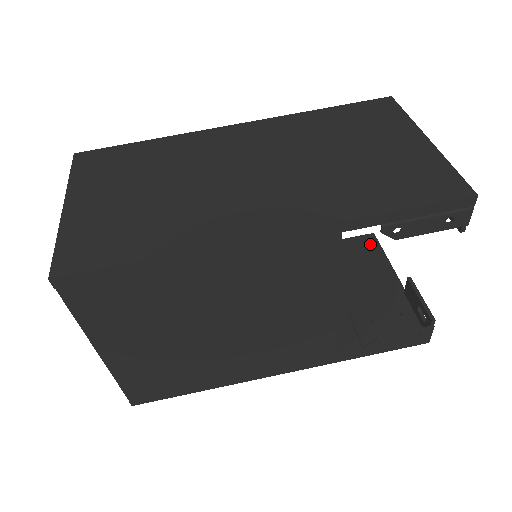
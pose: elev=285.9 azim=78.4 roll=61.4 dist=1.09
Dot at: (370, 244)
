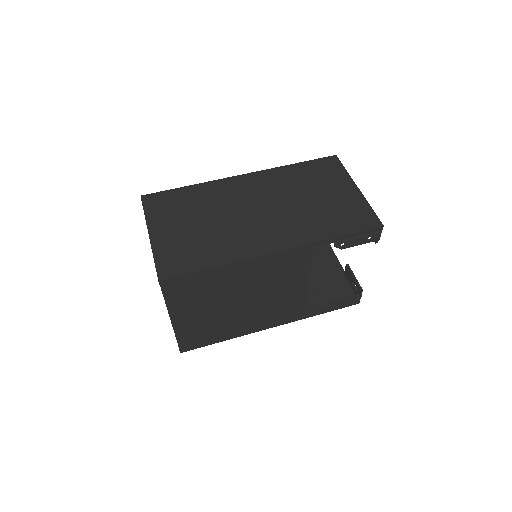
Dot at: occluded
